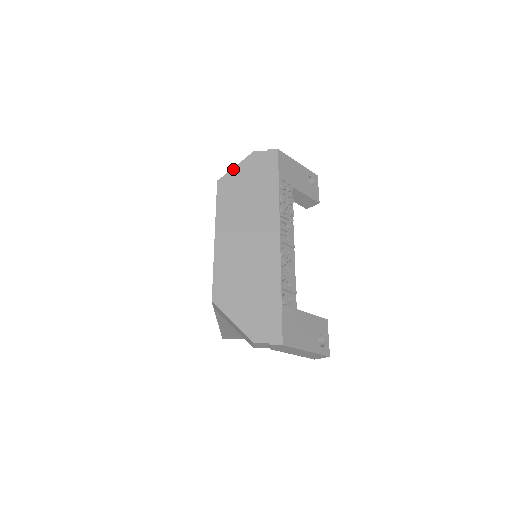
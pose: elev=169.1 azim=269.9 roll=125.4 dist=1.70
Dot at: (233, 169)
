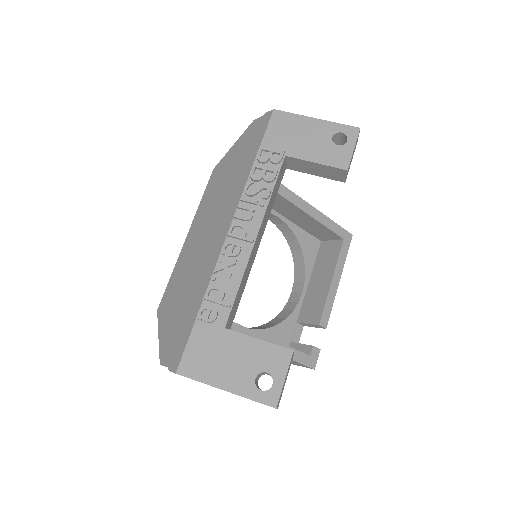
Dot at: (229, 150)
